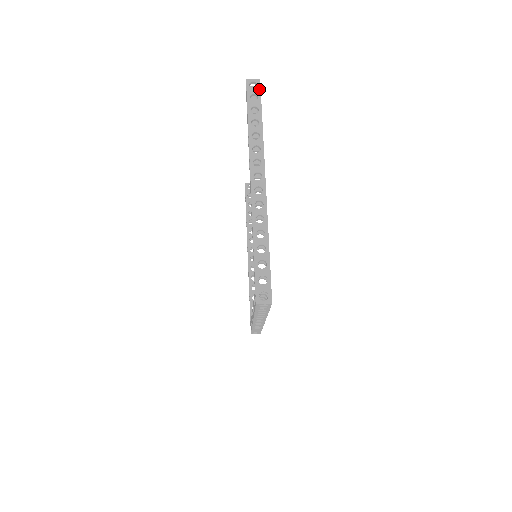
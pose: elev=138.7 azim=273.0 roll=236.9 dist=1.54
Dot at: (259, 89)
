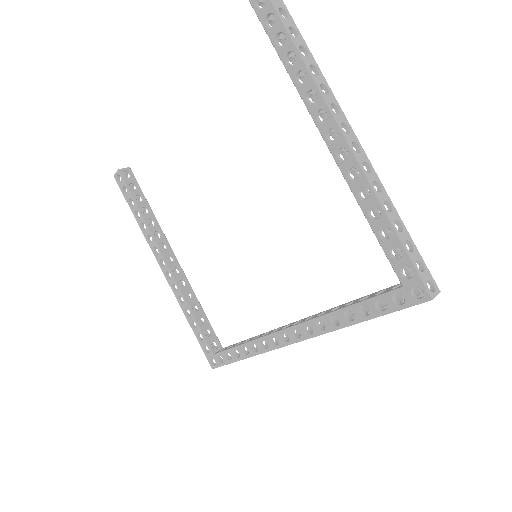
Dot at: (282, 1)
